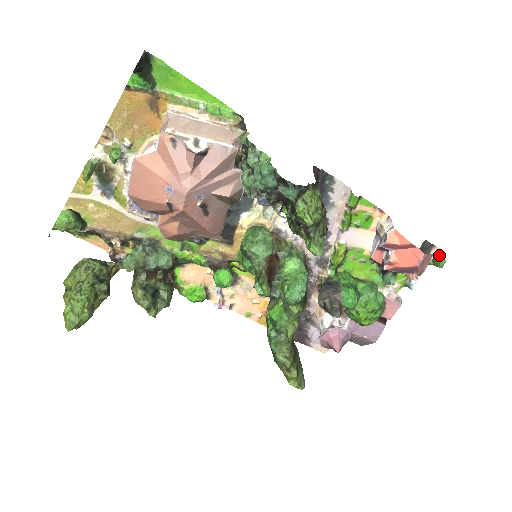
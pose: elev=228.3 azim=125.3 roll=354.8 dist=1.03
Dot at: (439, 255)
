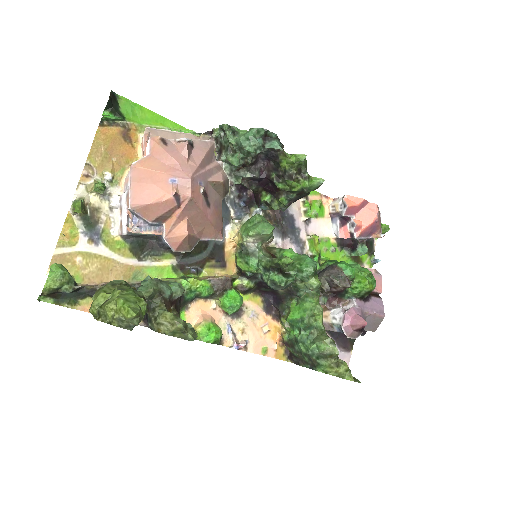
Dot at: occluded
